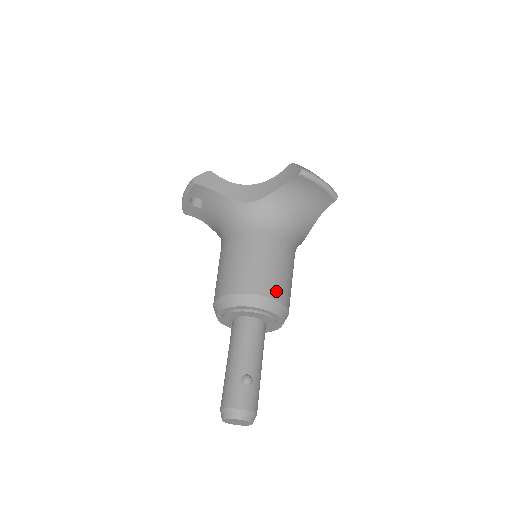
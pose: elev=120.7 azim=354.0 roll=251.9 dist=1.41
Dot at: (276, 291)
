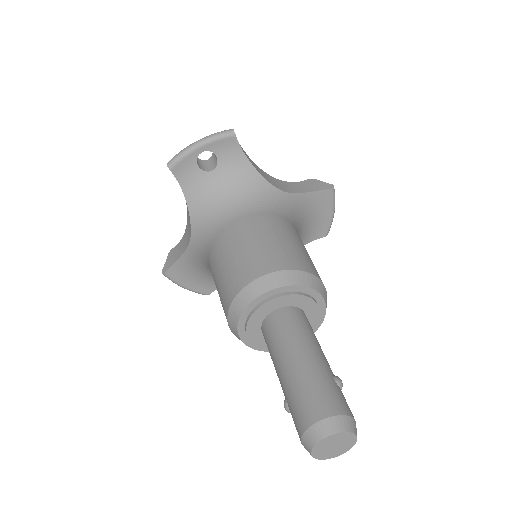
Dot at: occluded
